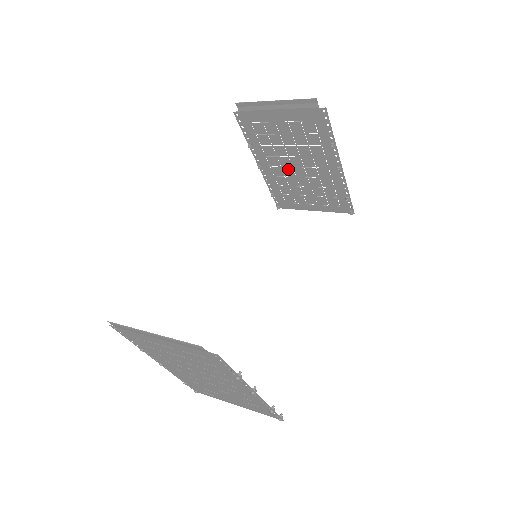
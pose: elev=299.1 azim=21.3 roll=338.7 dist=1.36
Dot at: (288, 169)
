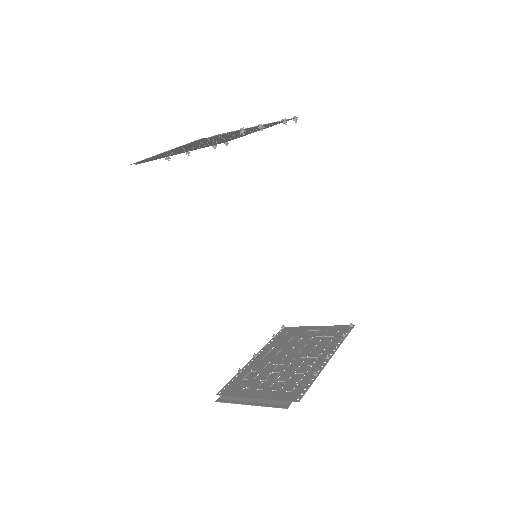
Dot at: (214, 142)
